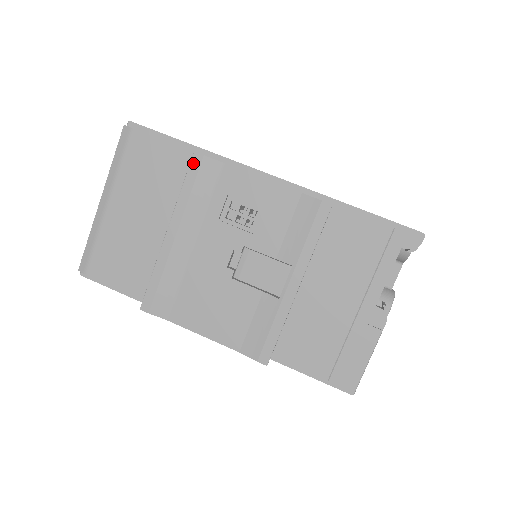
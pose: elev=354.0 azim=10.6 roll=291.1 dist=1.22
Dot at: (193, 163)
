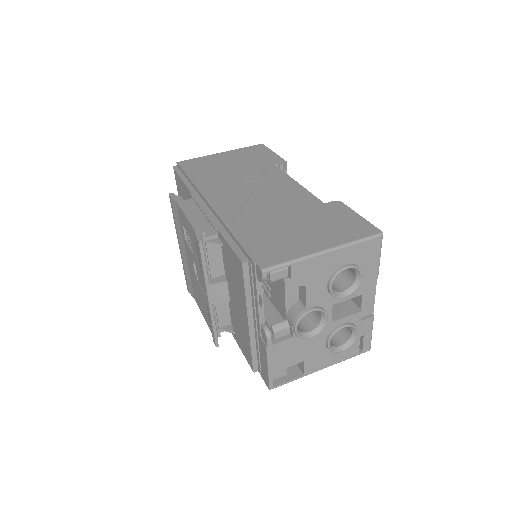
Dot at: (170, 201)
